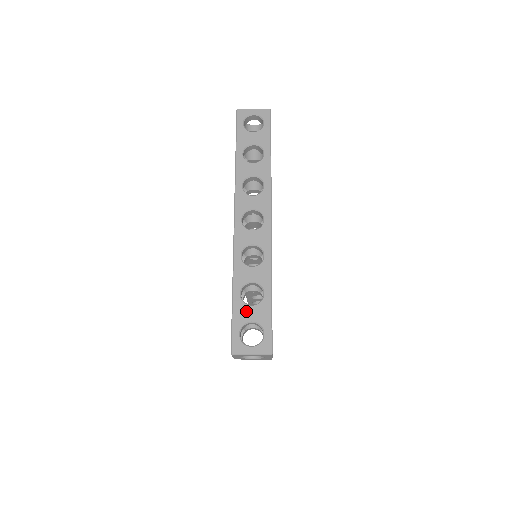
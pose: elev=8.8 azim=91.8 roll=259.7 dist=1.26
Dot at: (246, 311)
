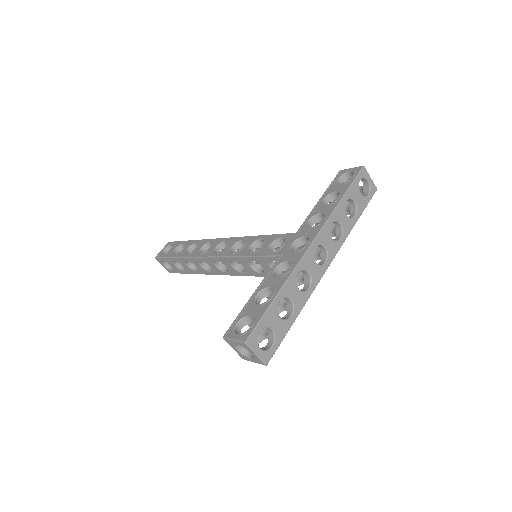
Dot at: (275, 318)
